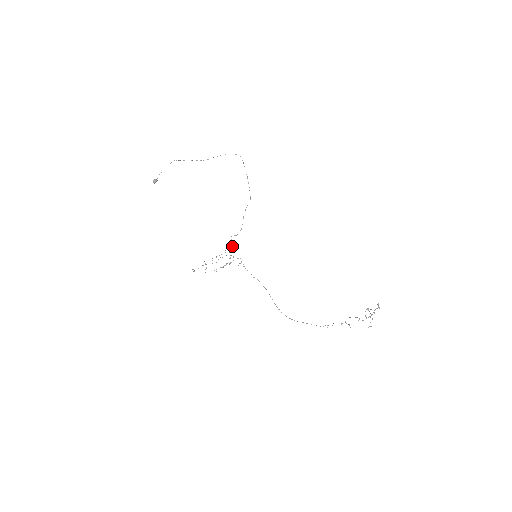
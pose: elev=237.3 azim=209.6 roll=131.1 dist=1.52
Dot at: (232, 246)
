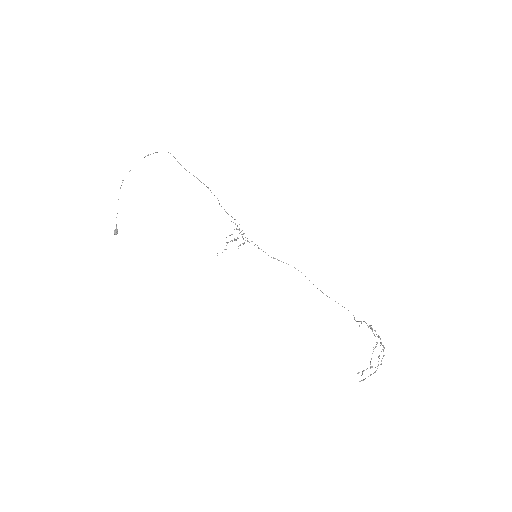
Dot at: (238, 229)
